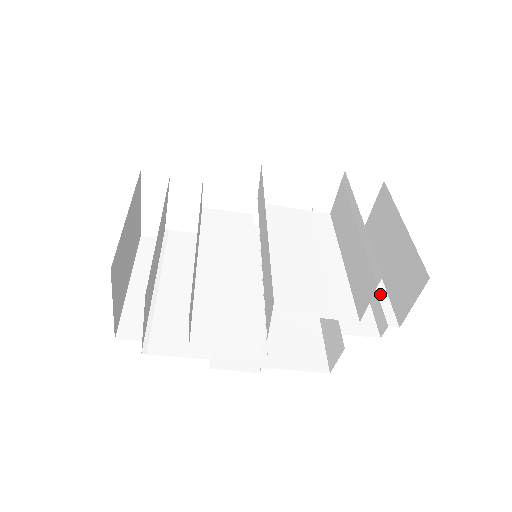
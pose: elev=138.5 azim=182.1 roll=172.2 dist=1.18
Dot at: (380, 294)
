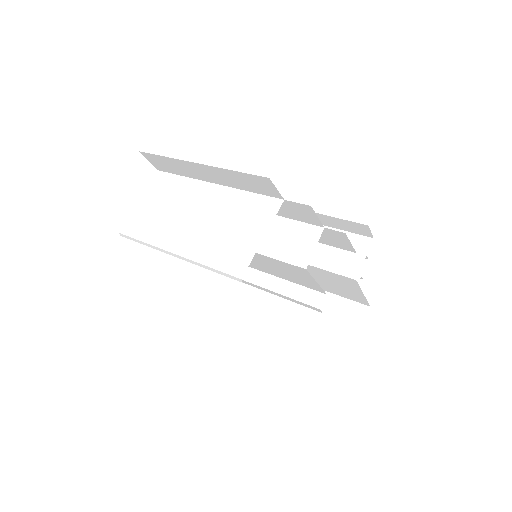
Dot at: occluded
